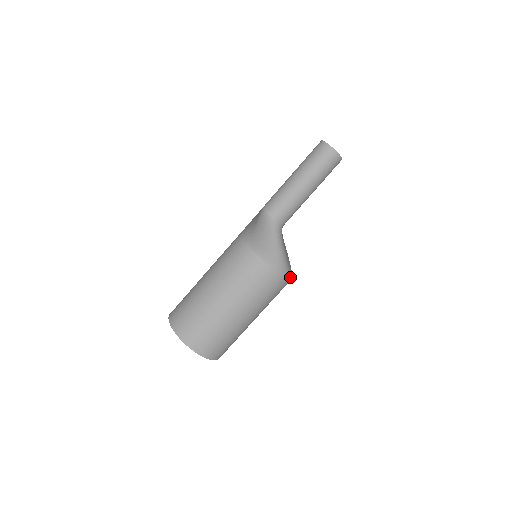
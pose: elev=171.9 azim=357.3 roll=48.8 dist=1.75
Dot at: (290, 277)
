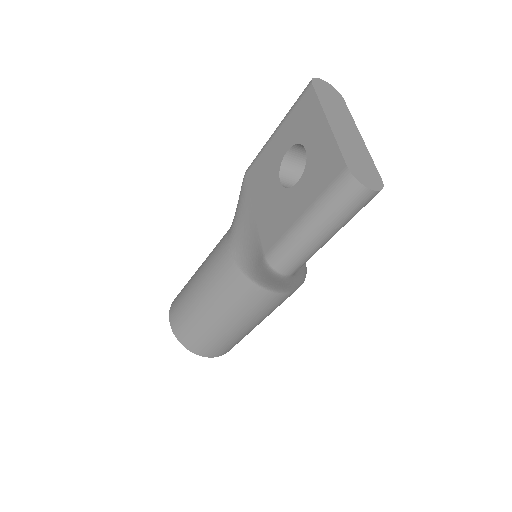
Dot at: (306, 272)
